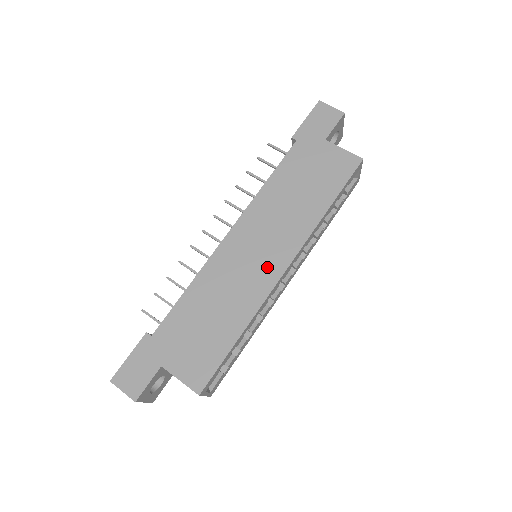
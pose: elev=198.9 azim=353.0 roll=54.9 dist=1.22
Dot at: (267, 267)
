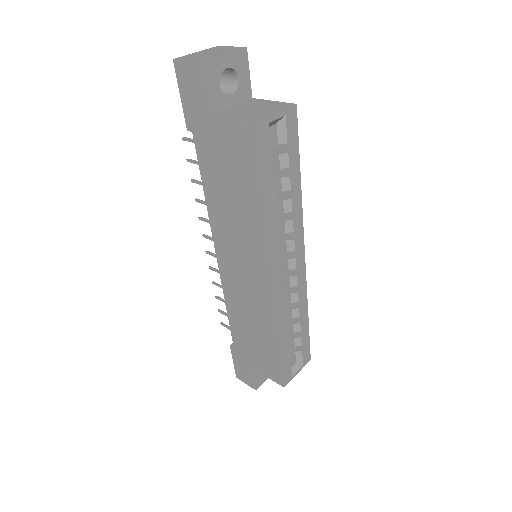
Dot at: (259, 283)
